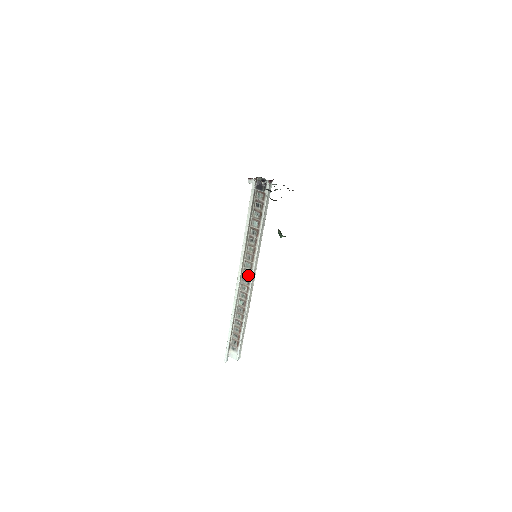
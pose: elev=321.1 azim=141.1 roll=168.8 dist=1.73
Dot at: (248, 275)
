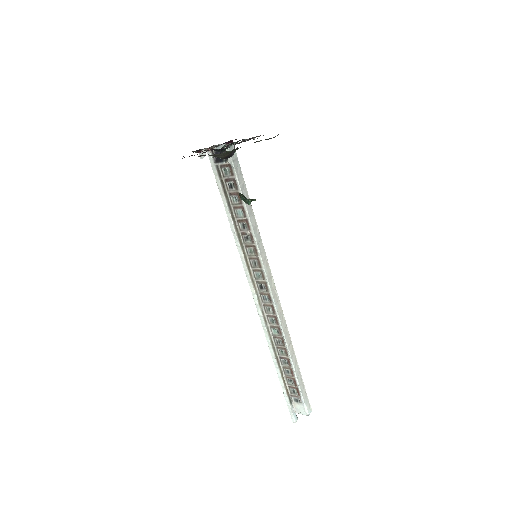
Dot at: (265, 289)
